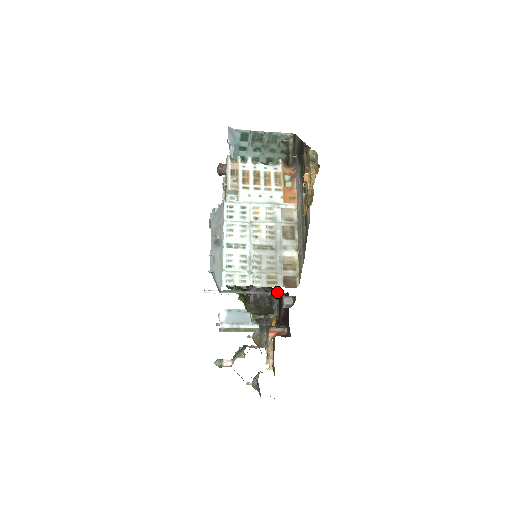
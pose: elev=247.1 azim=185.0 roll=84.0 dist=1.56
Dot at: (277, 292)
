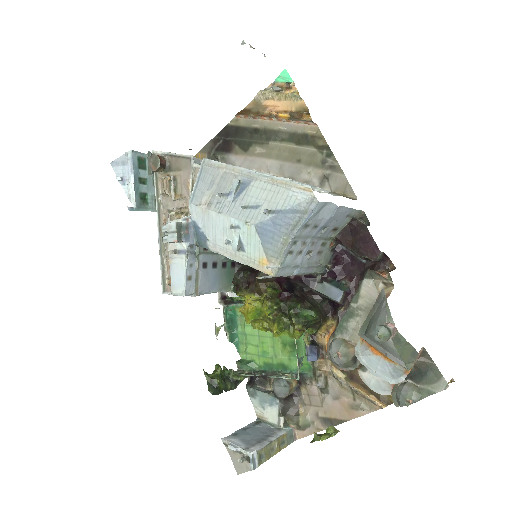
Dot at: (333, 240)
